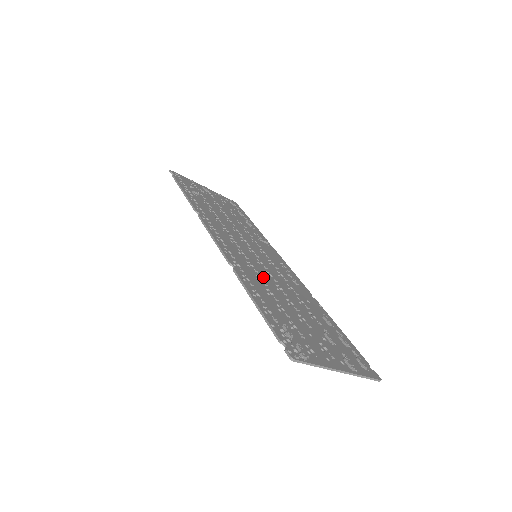
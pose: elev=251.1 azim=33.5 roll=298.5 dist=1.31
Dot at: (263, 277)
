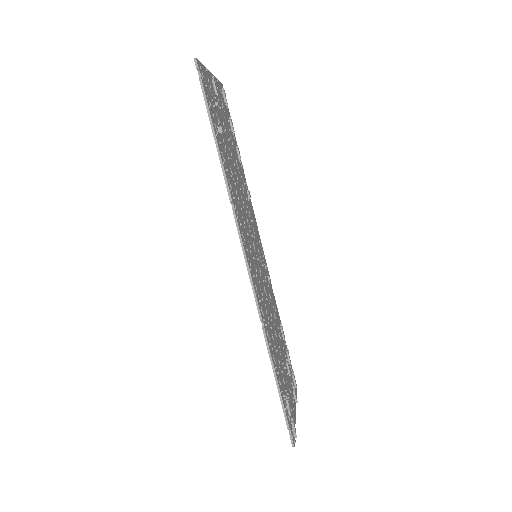
Dot at: (267, 310)
